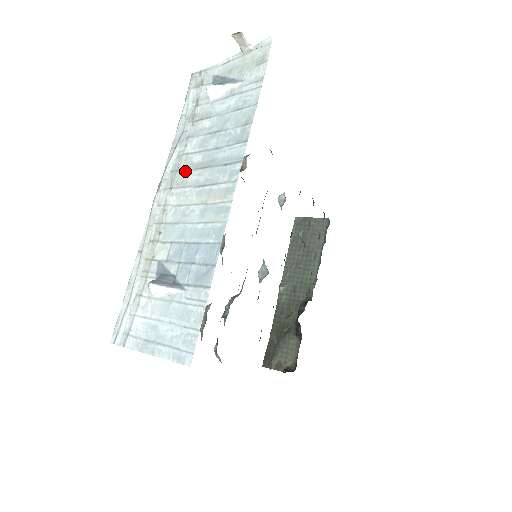
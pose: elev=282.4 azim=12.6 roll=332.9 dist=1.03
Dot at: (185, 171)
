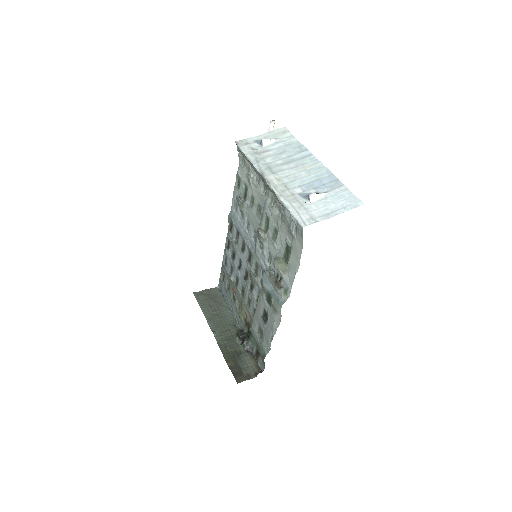
Dot at: (276, 167)
